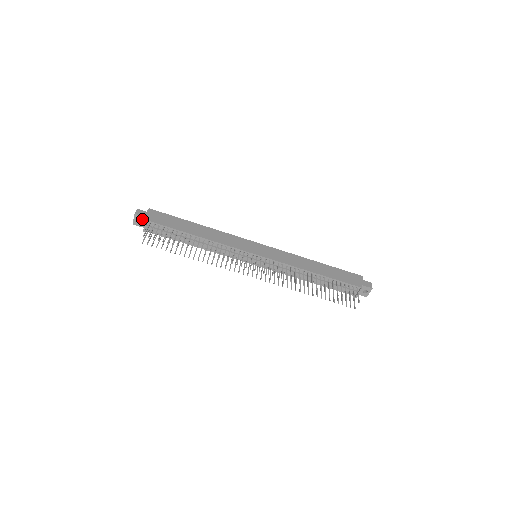
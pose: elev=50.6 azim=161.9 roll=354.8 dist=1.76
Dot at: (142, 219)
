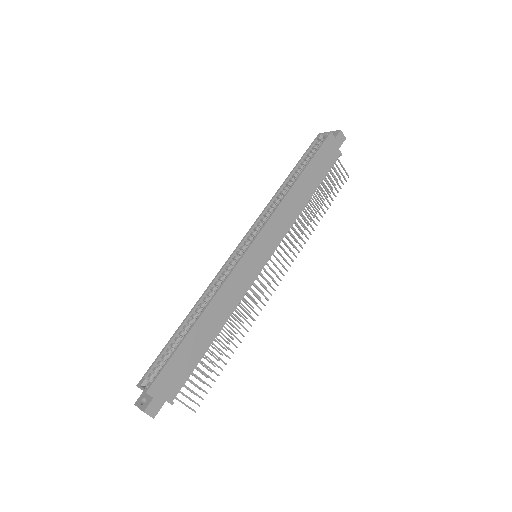
Dot at: (159, 405)
